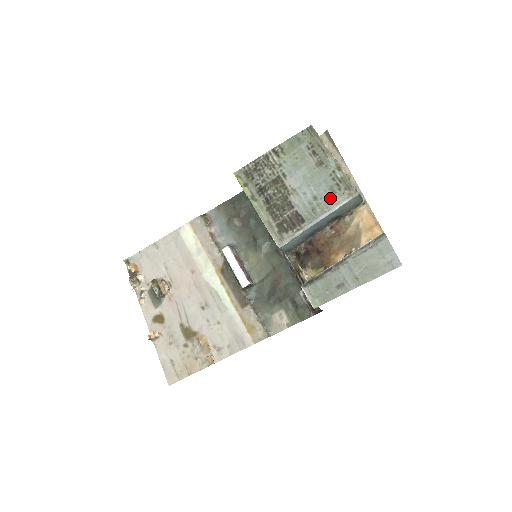
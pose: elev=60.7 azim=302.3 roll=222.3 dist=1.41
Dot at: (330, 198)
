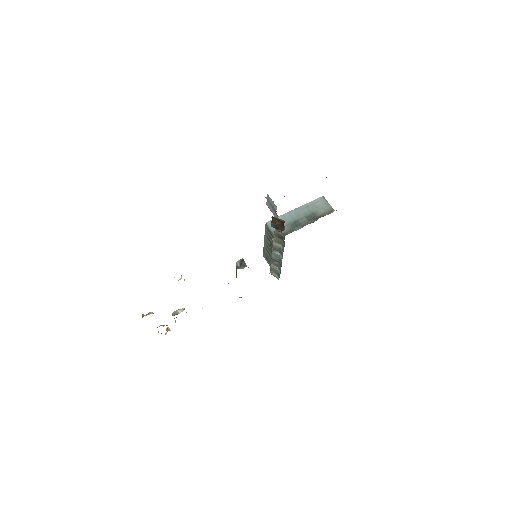
Dot at: occluded
